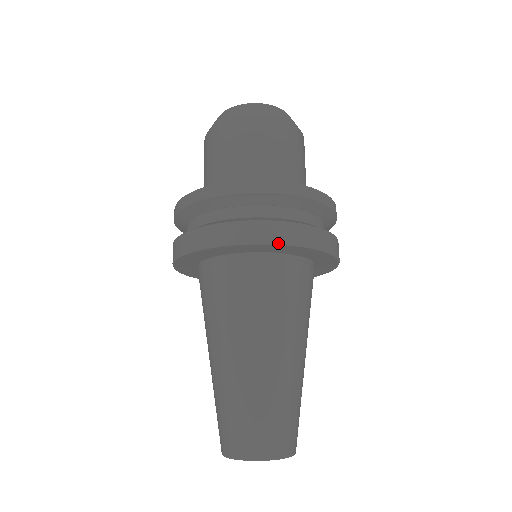
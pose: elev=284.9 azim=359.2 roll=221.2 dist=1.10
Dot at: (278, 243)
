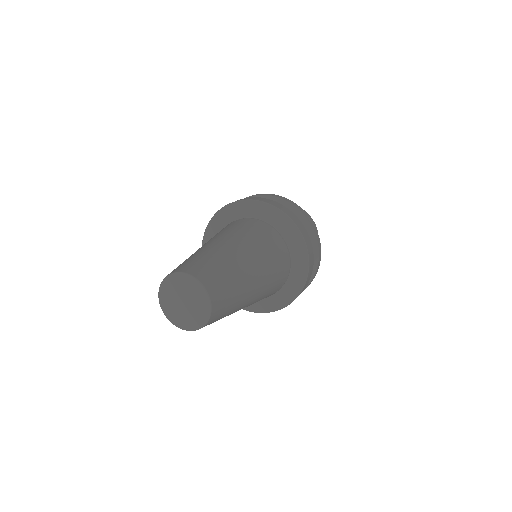
Dot at: (283, 211)
